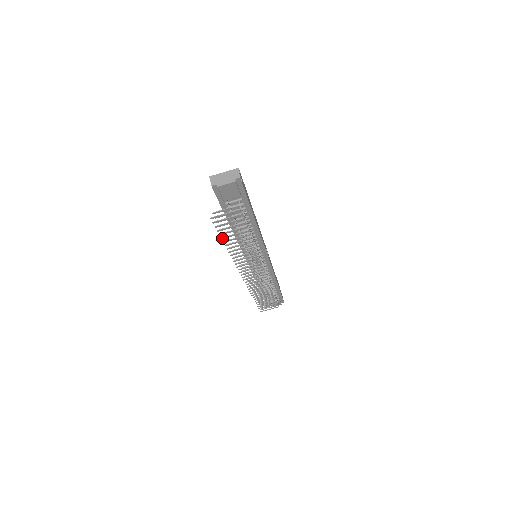
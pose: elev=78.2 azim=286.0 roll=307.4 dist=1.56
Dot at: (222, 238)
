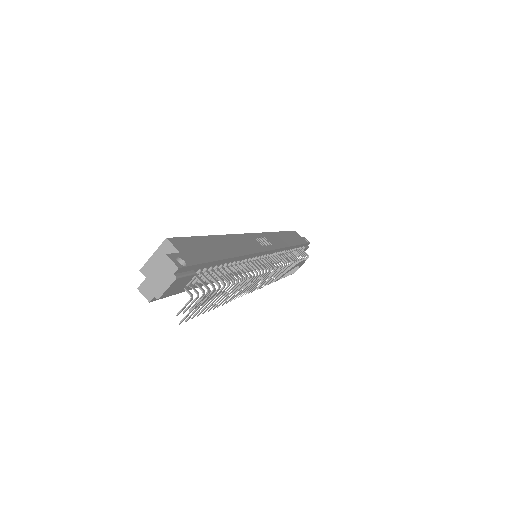
Dot at: (209, 310)
